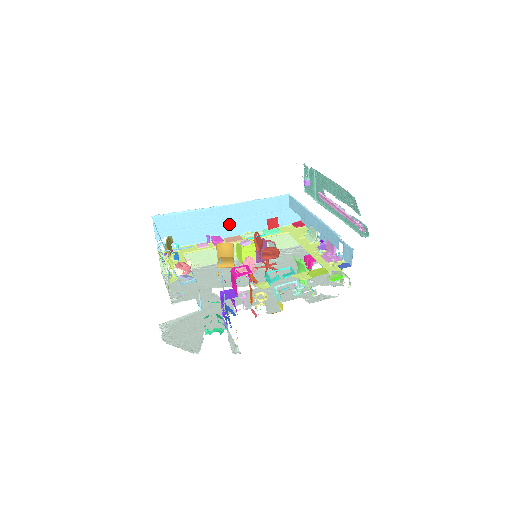
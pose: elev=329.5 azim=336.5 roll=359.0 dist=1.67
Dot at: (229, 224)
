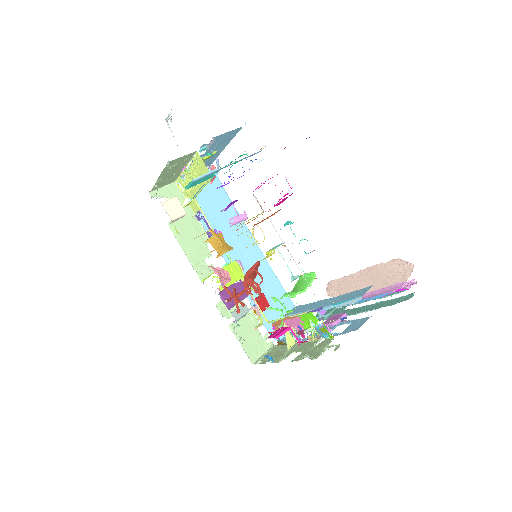
Dot at: (236, 252)
